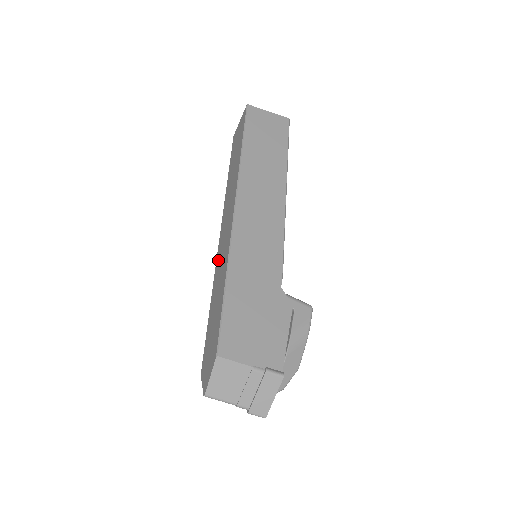
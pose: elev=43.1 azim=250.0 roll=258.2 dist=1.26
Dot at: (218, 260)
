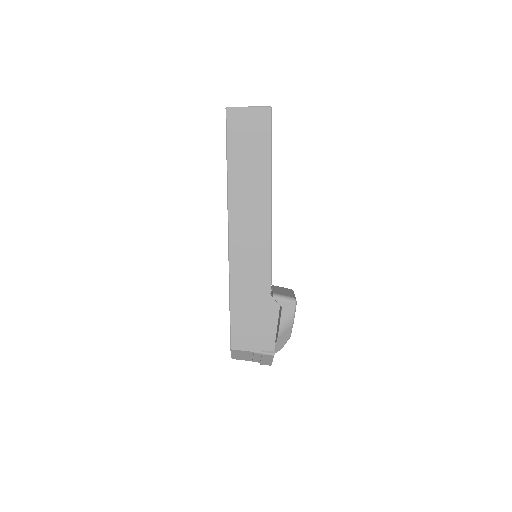
Dot at: occluded
